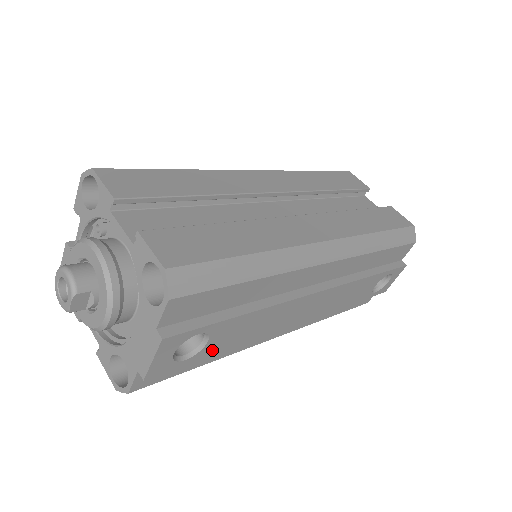
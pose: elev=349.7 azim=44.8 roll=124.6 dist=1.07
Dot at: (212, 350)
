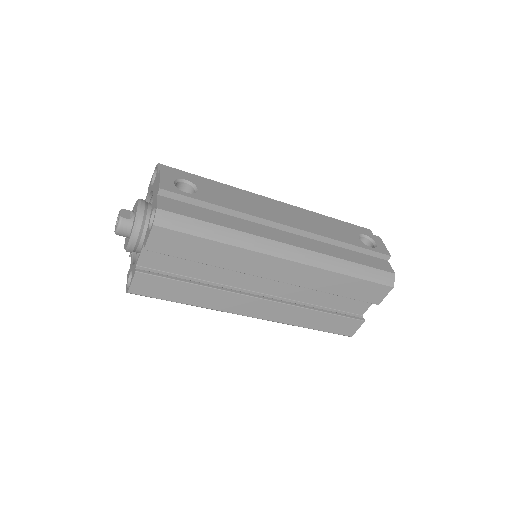
Dot at: (207, 199)
